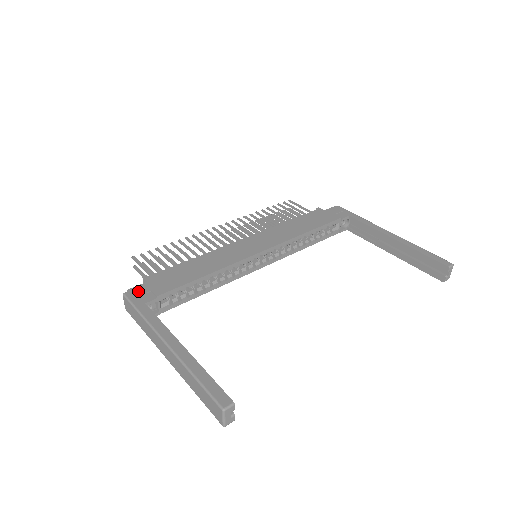
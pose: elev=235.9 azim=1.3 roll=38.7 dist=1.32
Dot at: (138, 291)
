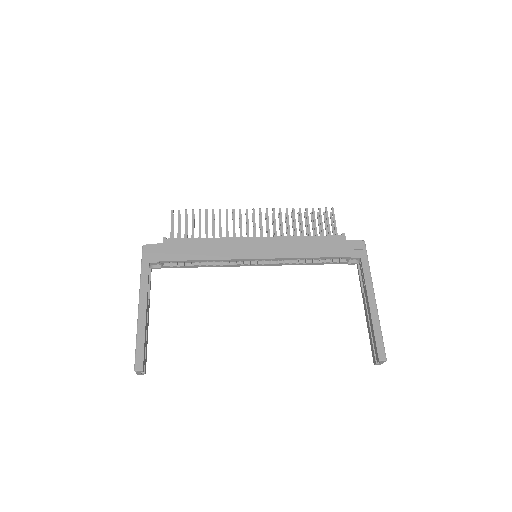
Dot at: (152, 249)
